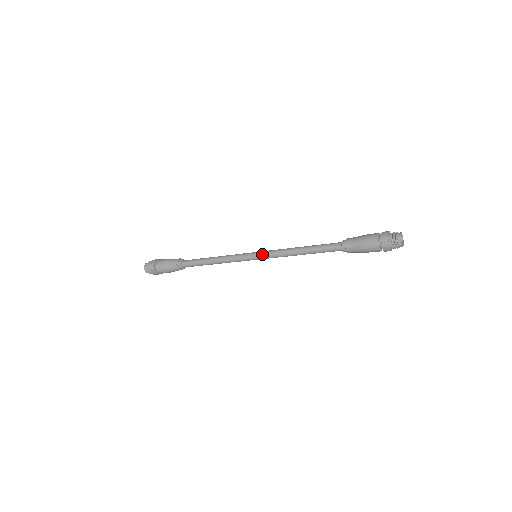
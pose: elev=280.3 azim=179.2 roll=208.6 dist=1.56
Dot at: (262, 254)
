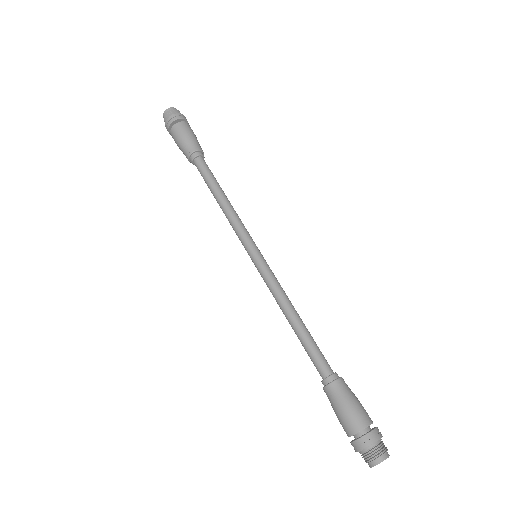
Dot at: (260, 266)
